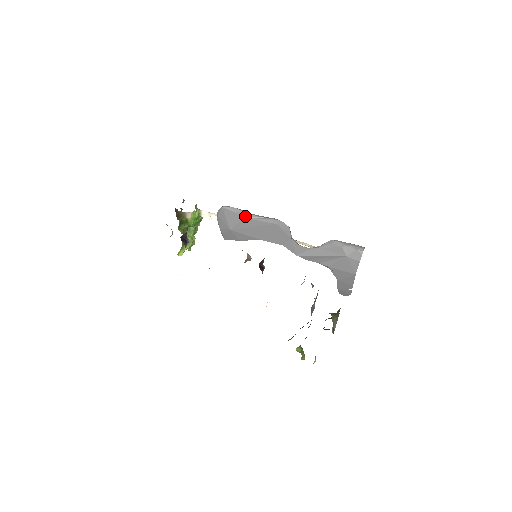
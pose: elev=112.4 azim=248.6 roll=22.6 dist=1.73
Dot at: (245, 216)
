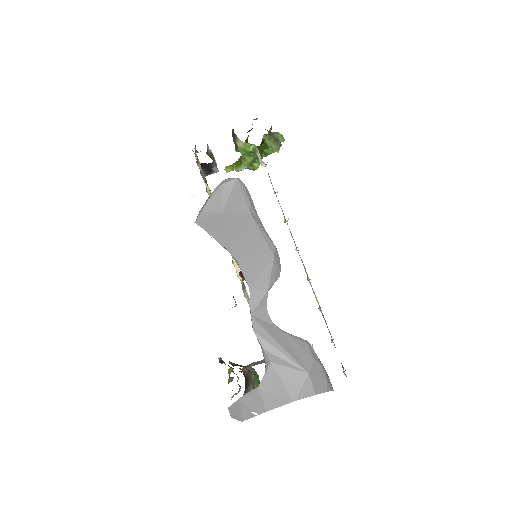
Dot at: (253, 212)
